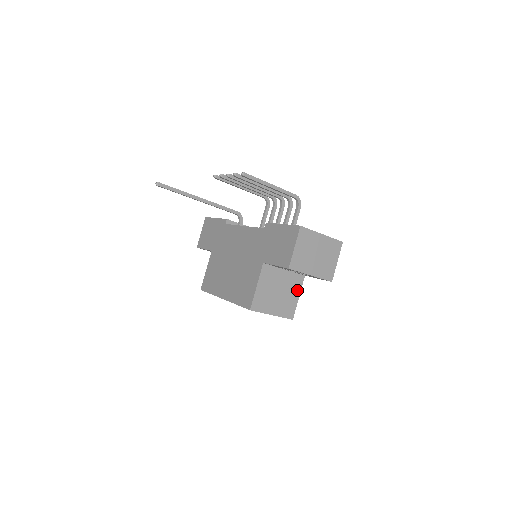
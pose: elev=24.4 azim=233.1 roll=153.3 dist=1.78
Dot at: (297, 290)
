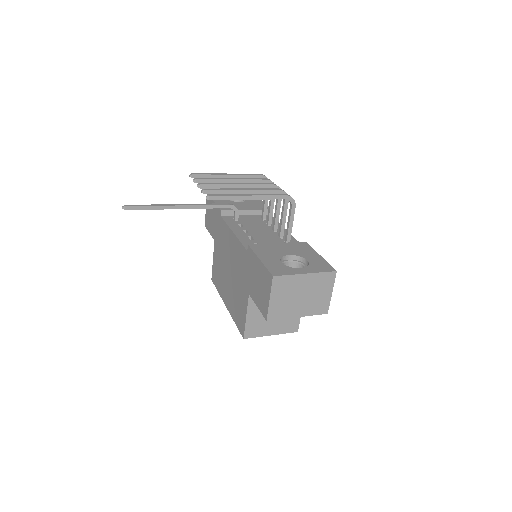
Dot at: occluded
